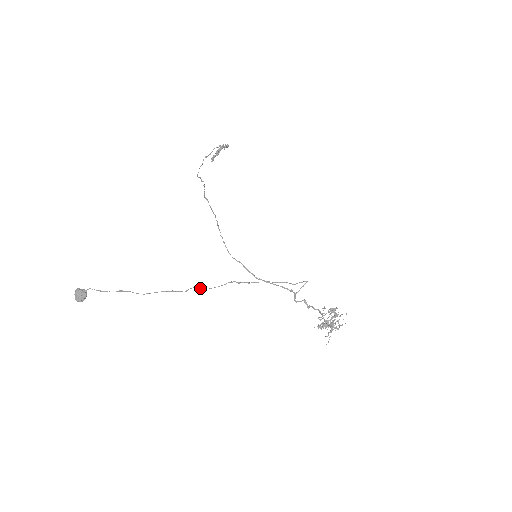
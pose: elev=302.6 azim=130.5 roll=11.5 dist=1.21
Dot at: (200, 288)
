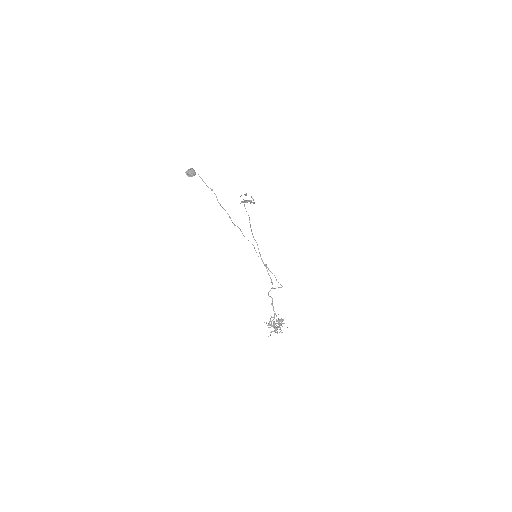
Dot at: (241, 231)
